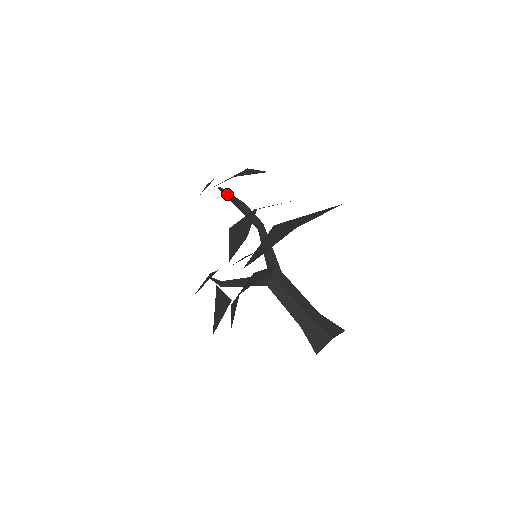
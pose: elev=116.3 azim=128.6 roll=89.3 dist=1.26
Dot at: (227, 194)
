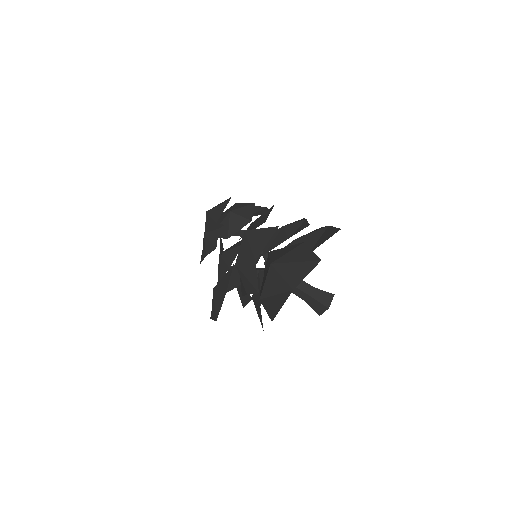
Dot at: occluded
